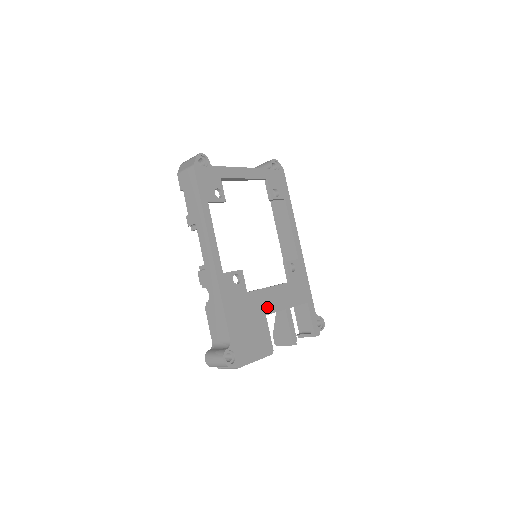
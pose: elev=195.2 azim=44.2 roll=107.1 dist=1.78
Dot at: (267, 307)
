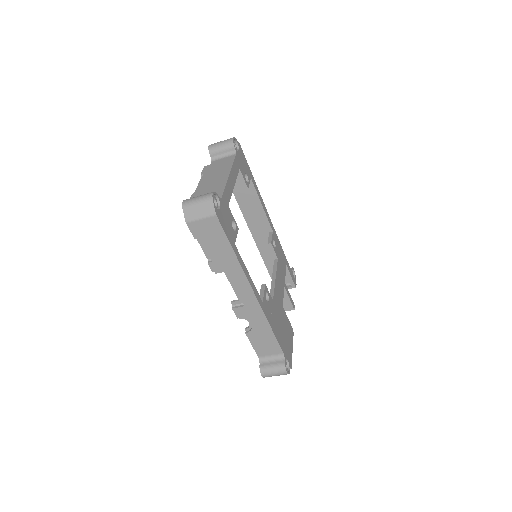
Dot at: (281, 298)
